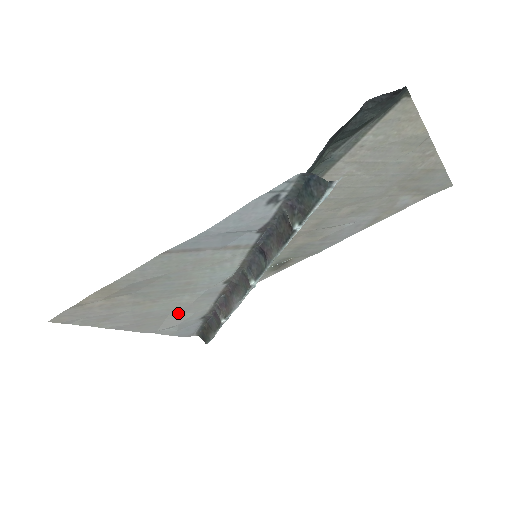
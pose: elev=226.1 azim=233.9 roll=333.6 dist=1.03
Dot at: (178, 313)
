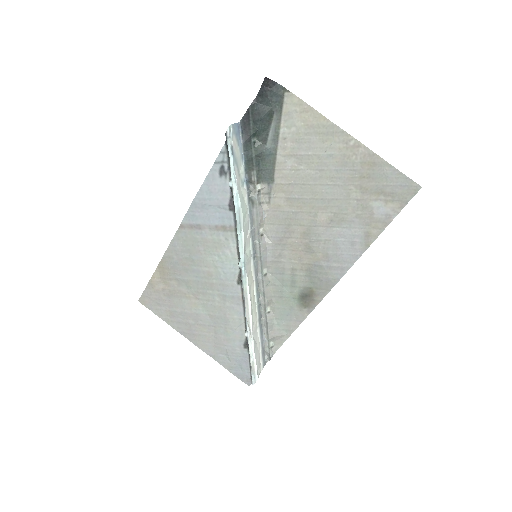
Dot at: (220, 326)
